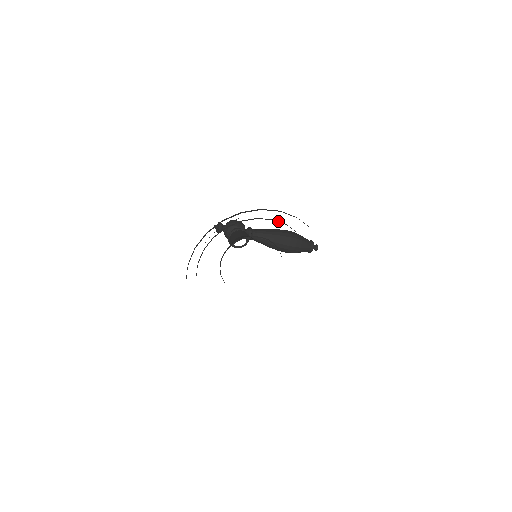
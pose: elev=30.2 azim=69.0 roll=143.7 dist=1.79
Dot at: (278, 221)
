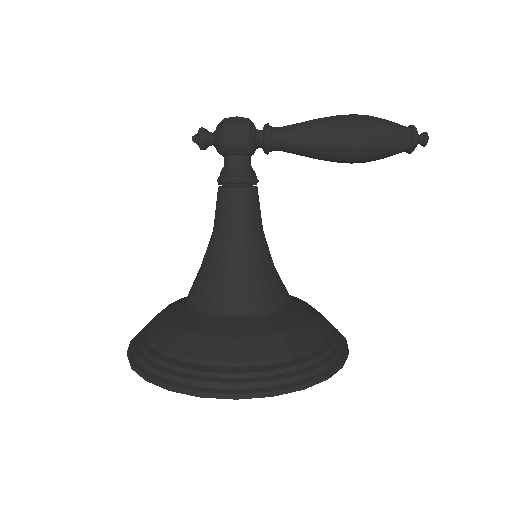
Dot at: (248, 362)
